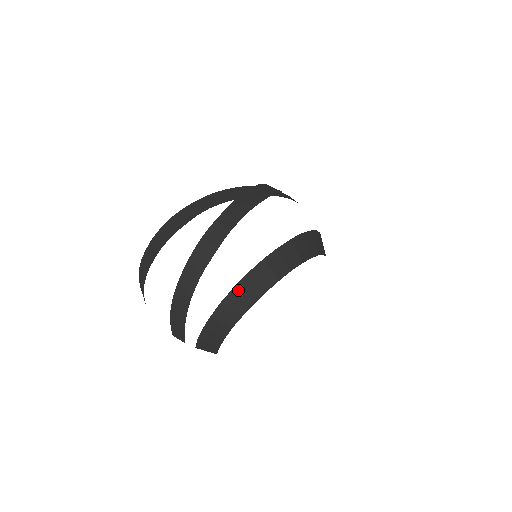
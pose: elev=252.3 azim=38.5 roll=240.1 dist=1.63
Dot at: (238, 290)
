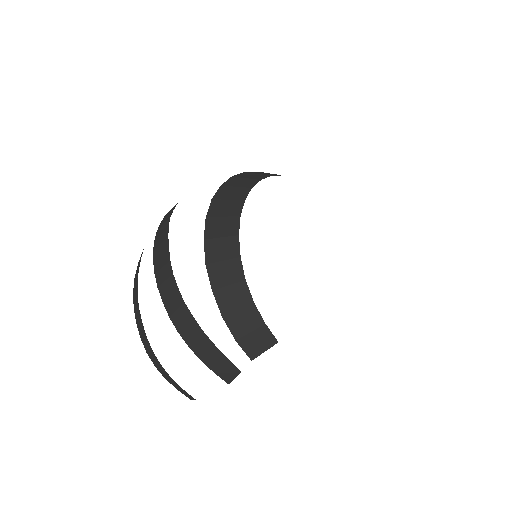
Dot at: (210, 239)
